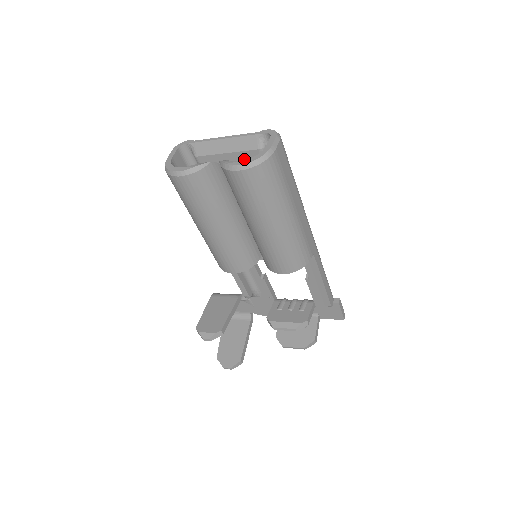
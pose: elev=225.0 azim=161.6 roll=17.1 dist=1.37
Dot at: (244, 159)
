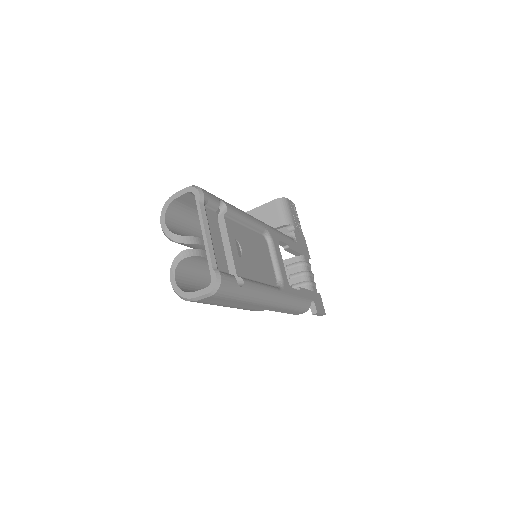
Dot at: occluded
